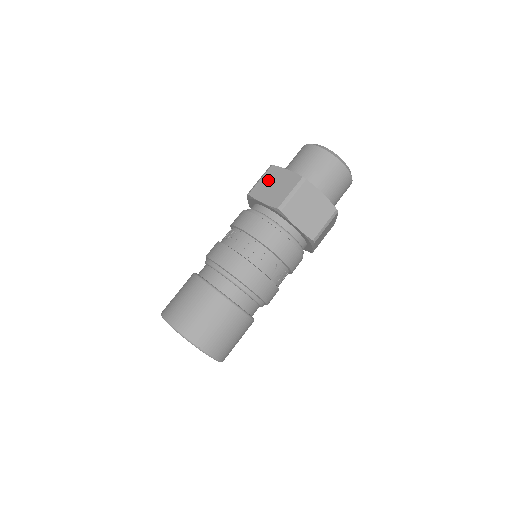
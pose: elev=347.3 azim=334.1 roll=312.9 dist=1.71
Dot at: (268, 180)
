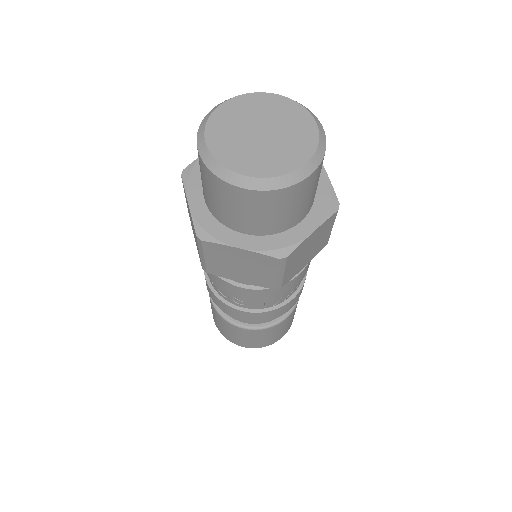
Dot at: (220, 260)
